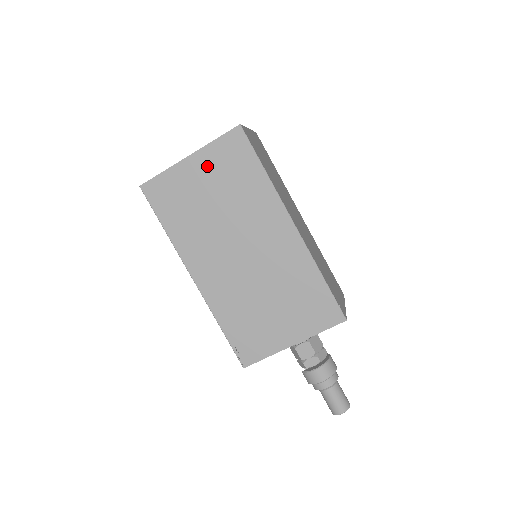
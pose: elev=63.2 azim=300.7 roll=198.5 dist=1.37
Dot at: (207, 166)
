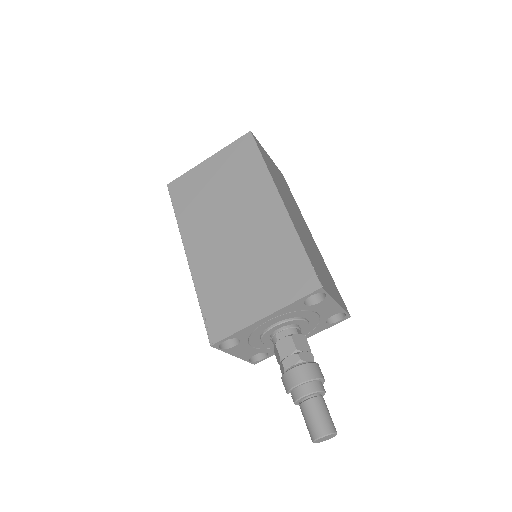
Dot at: (220, 163)
